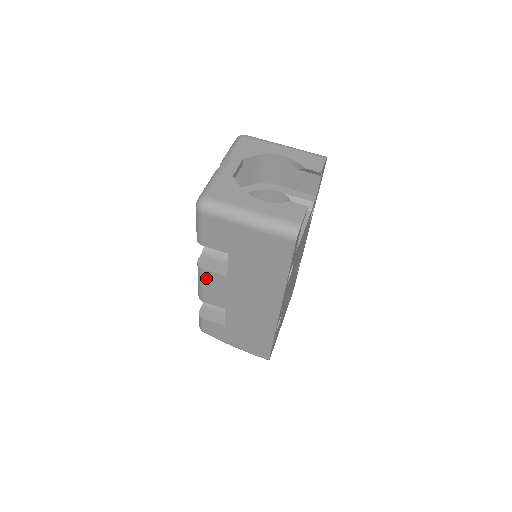
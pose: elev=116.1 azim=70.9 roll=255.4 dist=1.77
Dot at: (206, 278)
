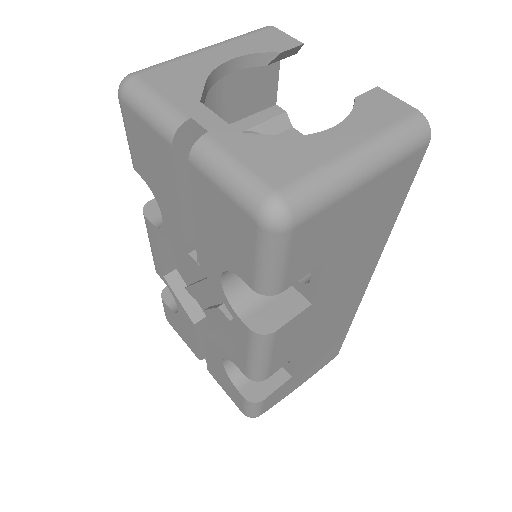
Dot at: (278, 340)
